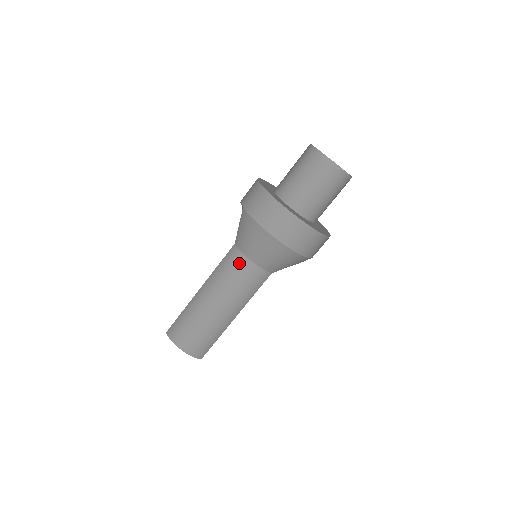
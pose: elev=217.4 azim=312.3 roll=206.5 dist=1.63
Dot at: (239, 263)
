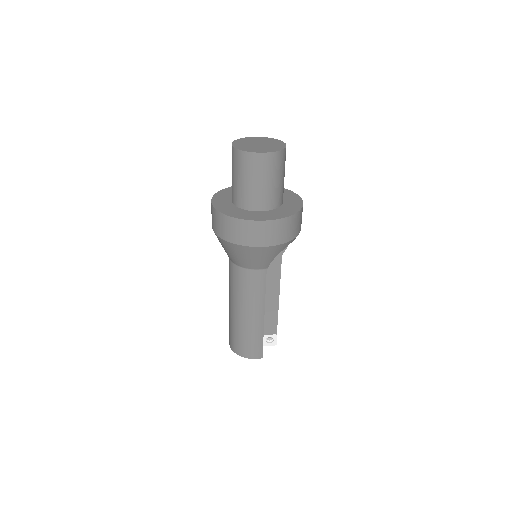
Dot at: (235, 272)
